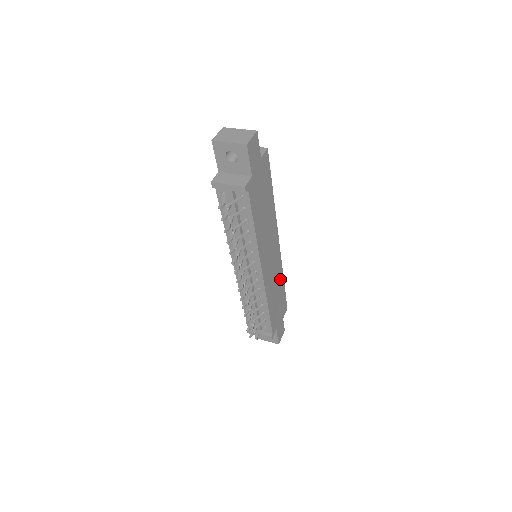
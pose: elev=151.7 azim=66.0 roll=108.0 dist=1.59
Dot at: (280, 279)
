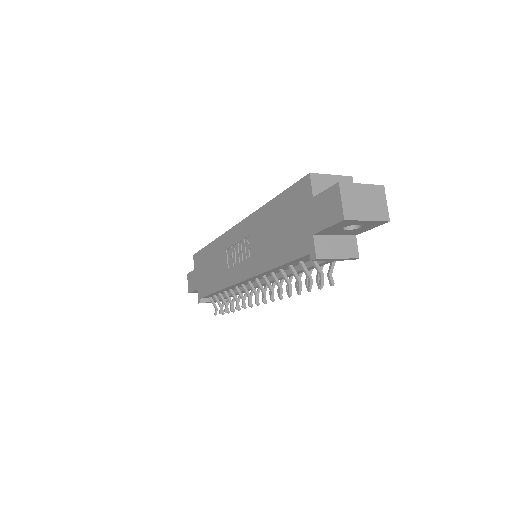
Dot at: occluded
